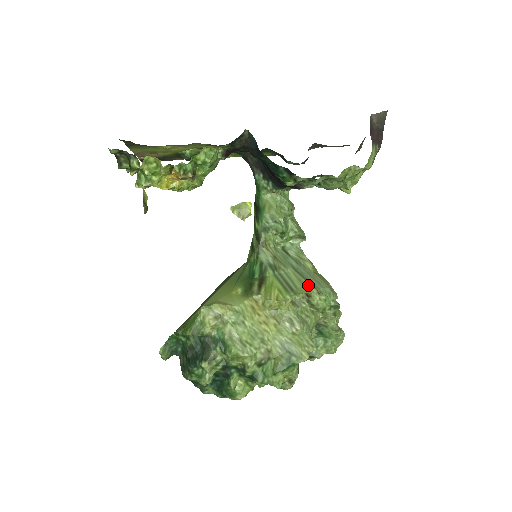
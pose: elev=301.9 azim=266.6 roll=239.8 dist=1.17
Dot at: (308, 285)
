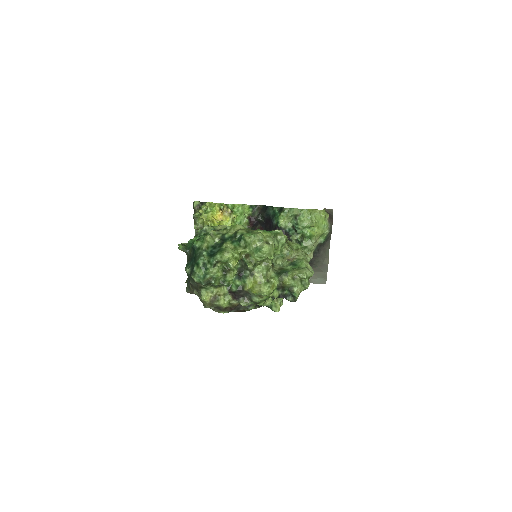
Dot at: occluded
